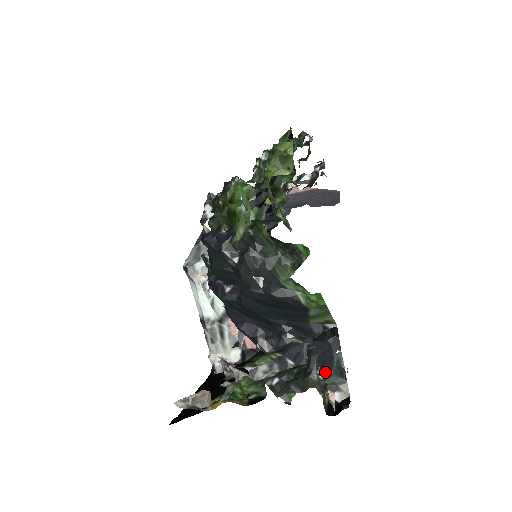
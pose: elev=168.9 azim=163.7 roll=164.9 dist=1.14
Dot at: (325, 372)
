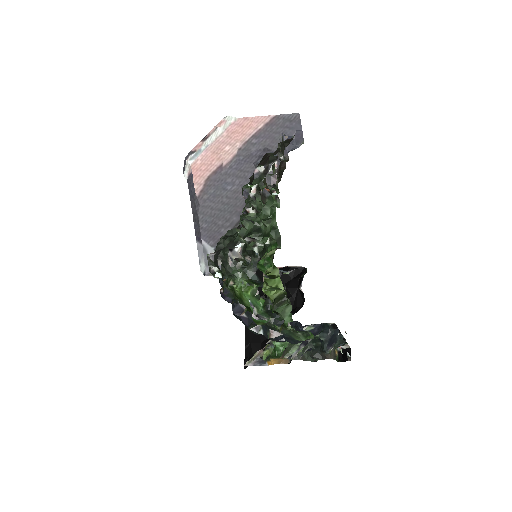
Dot at: (333, 345)
